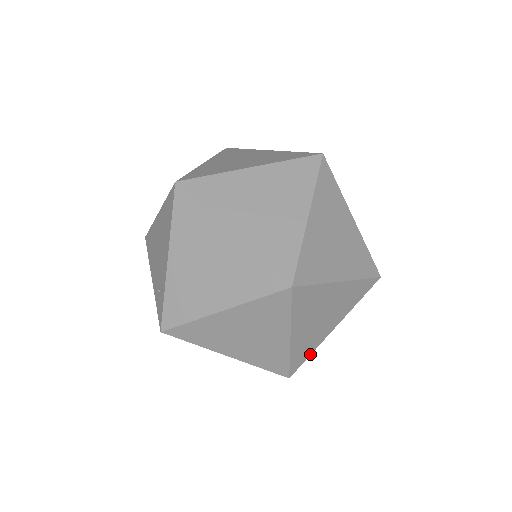
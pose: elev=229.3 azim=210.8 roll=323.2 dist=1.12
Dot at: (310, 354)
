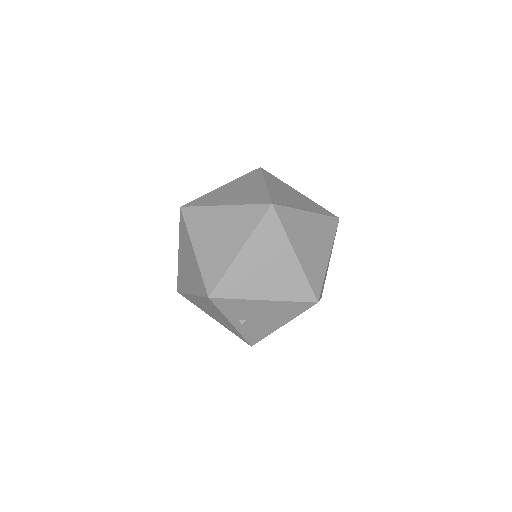
Dot at: (235, 298)
